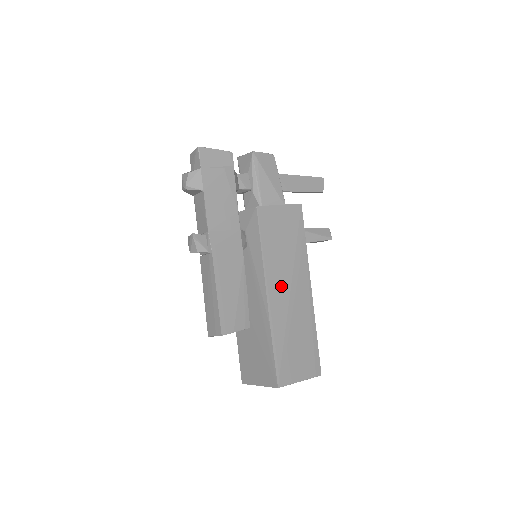
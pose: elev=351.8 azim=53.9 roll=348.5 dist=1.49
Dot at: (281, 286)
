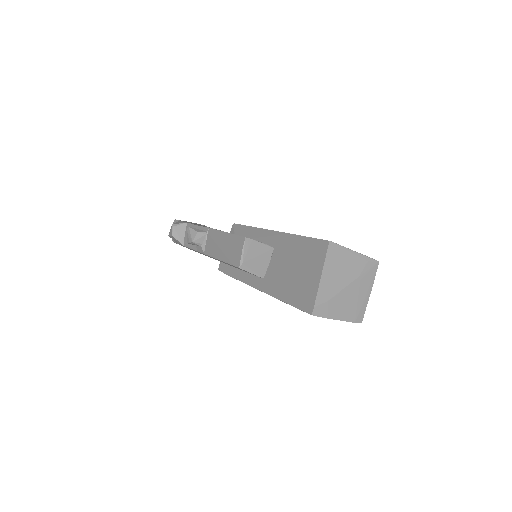
Dot at: occluded
